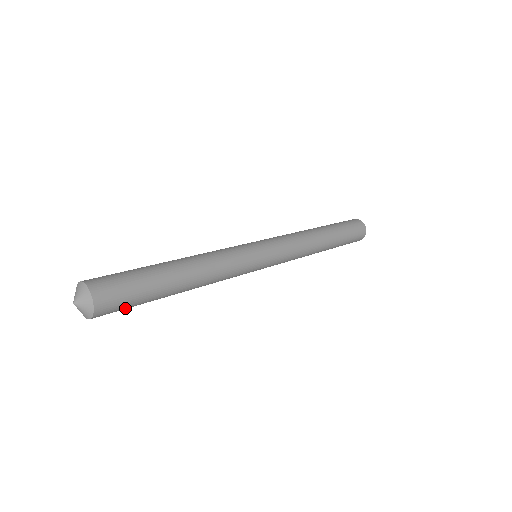
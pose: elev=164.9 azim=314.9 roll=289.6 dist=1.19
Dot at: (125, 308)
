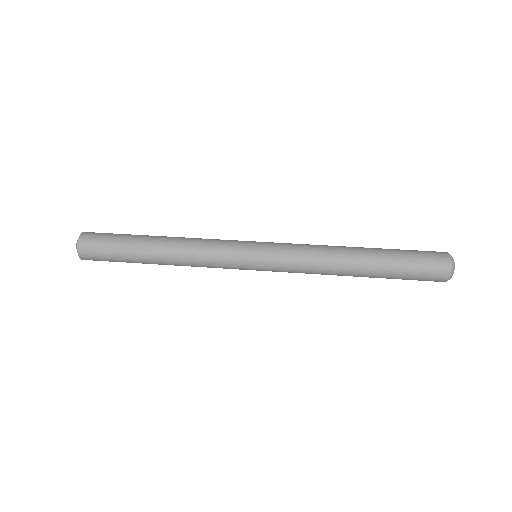
Dot at: occluded
